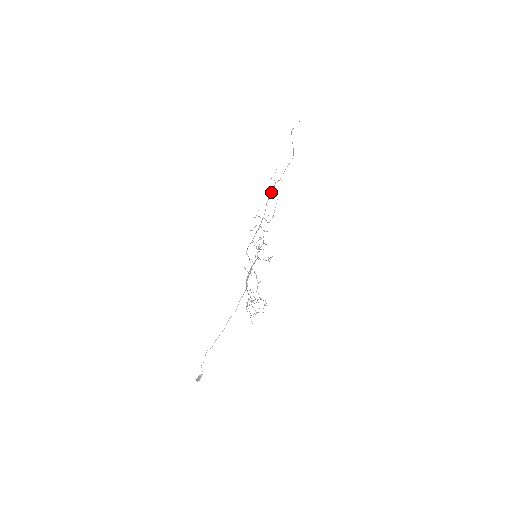
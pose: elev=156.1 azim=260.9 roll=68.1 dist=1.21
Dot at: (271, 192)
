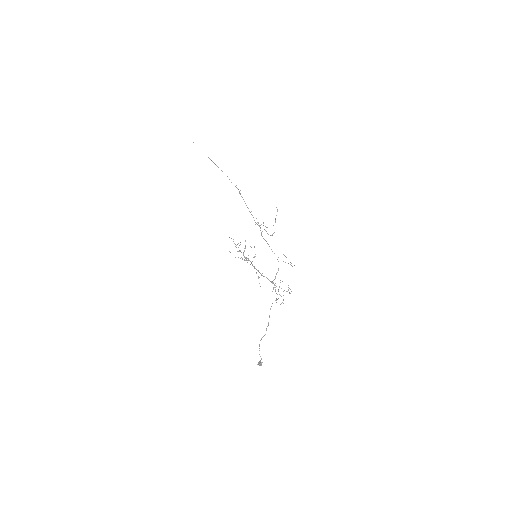
Dot at: (245, 203)
